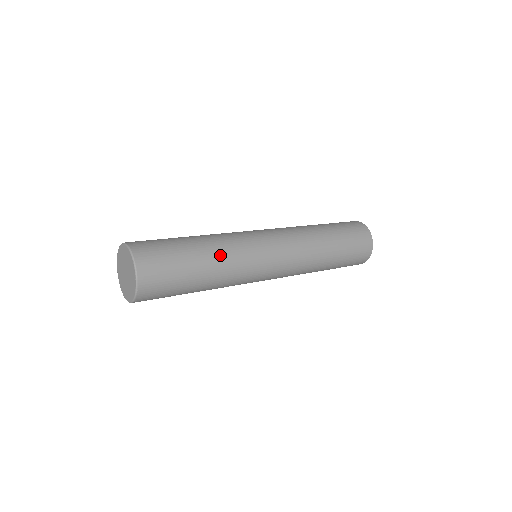
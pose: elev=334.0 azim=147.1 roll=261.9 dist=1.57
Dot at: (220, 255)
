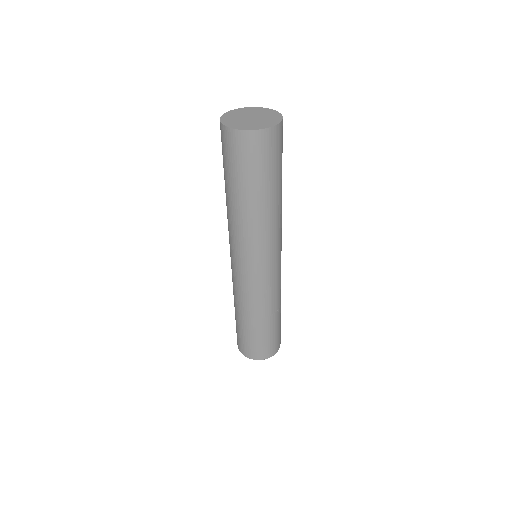
Dot at: (277, 305)
